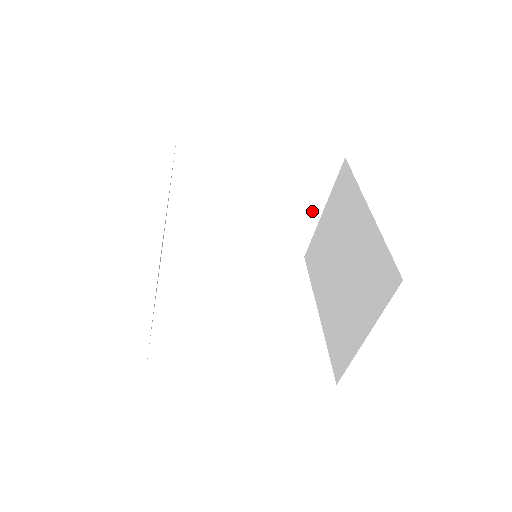
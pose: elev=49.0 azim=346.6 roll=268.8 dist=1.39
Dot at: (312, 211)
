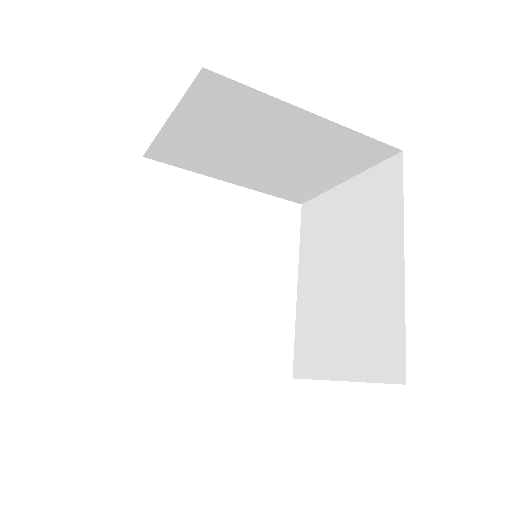
Dot at: (333, 178)
